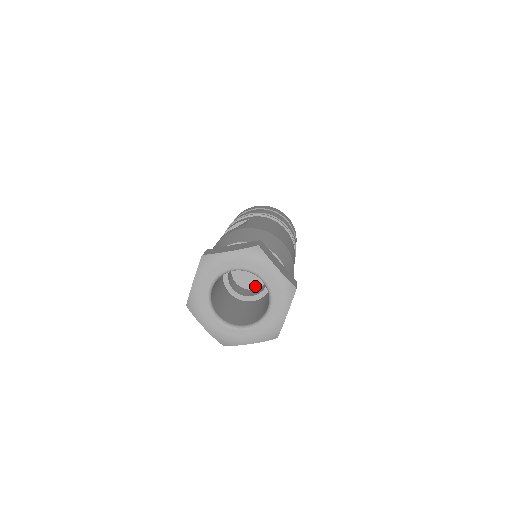
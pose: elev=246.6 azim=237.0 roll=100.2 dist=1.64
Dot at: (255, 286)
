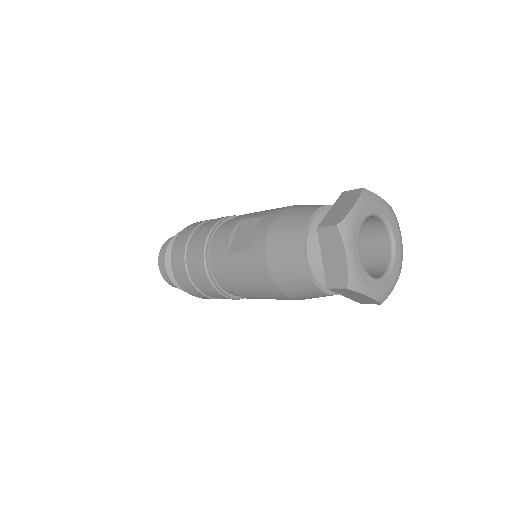
Dot at: occluded
